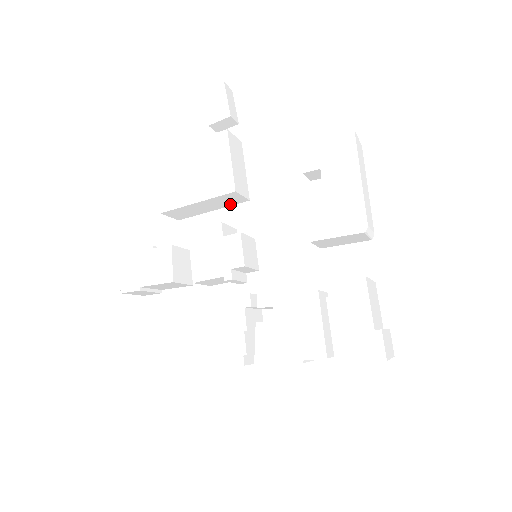
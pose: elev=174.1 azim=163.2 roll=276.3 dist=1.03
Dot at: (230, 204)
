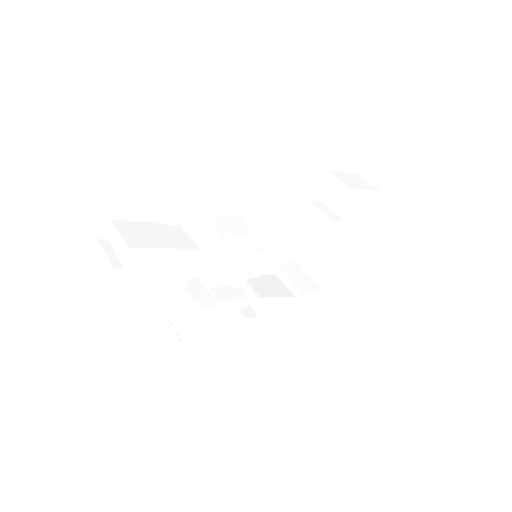
Dot at: occluded
